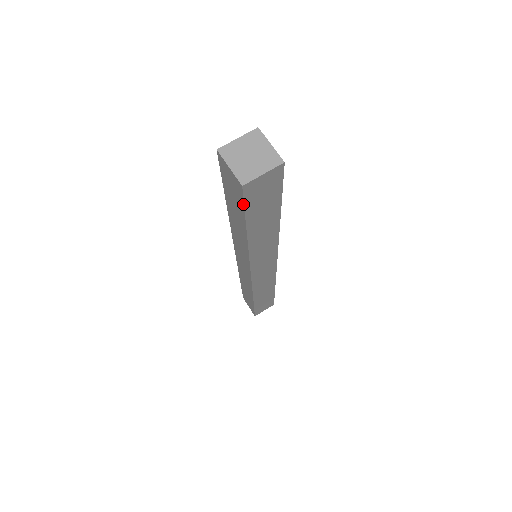
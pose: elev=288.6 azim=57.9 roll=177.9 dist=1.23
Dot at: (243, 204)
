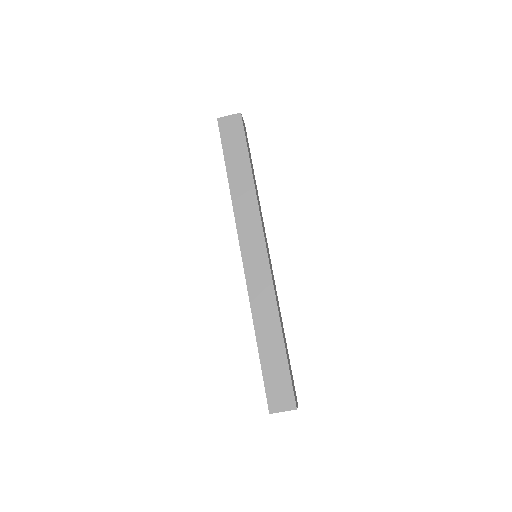
Dot at: occluded
